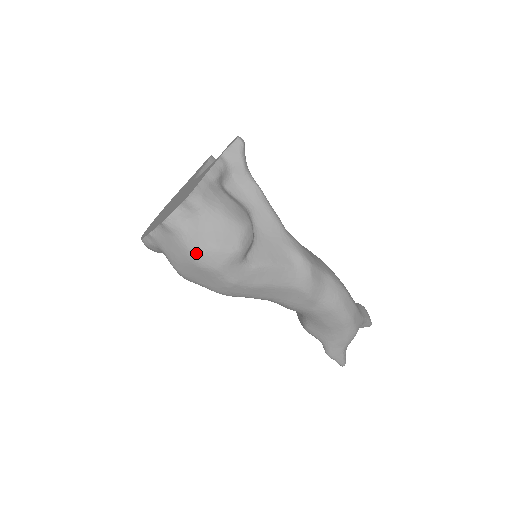
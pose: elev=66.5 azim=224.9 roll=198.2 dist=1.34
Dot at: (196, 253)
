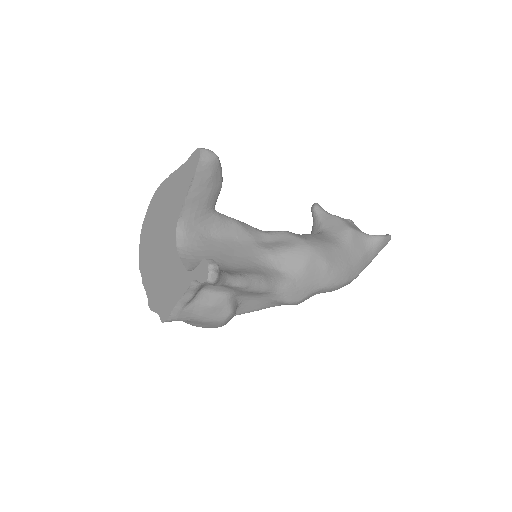
Dot at: occluded
